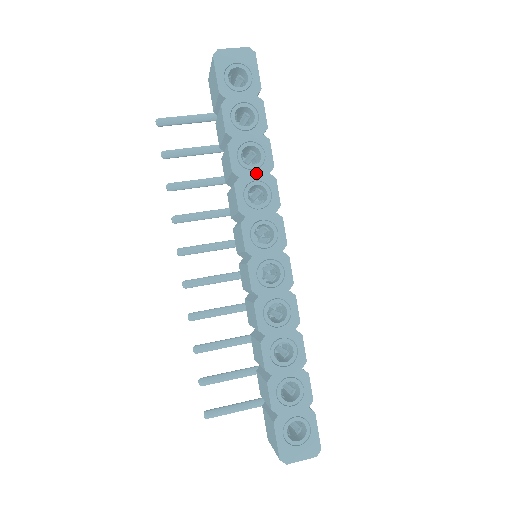
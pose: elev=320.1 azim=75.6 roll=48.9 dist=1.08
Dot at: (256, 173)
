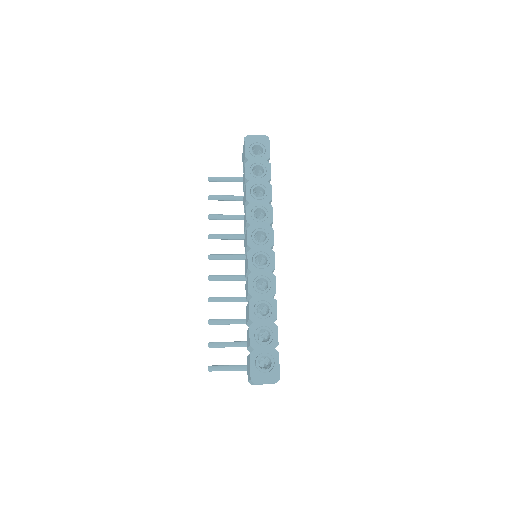
Dot at: (260, 202)
